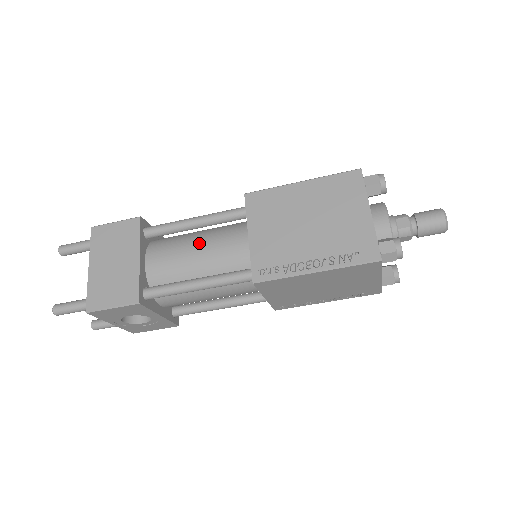
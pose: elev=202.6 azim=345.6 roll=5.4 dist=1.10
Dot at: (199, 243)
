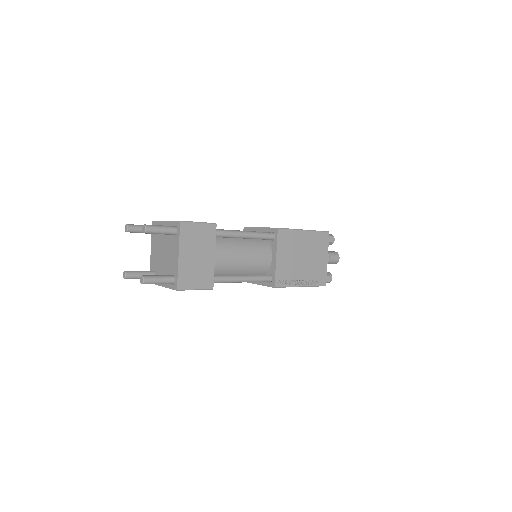
Dot at: (245, 251)
